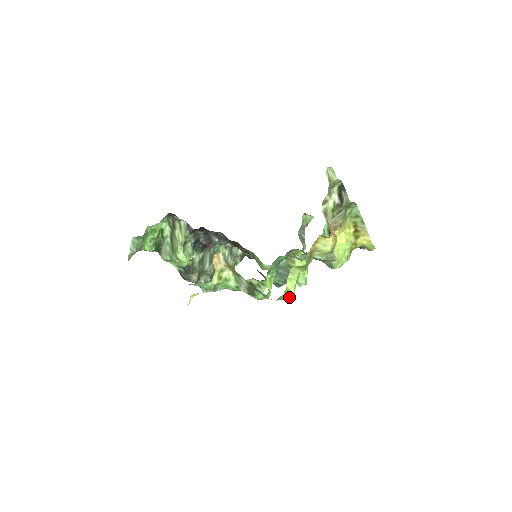
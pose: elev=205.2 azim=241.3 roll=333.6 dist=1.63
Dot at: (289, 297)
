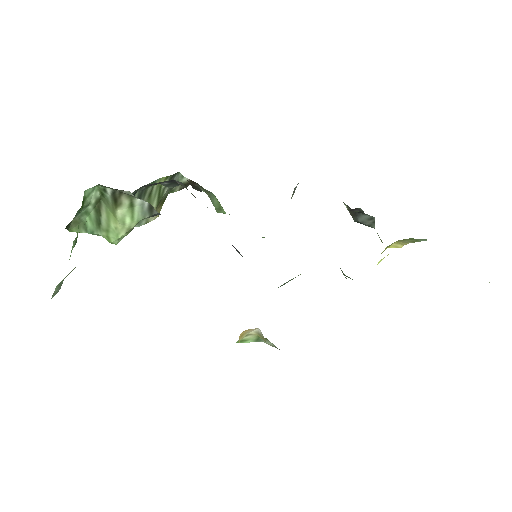
Dot at: occluded
